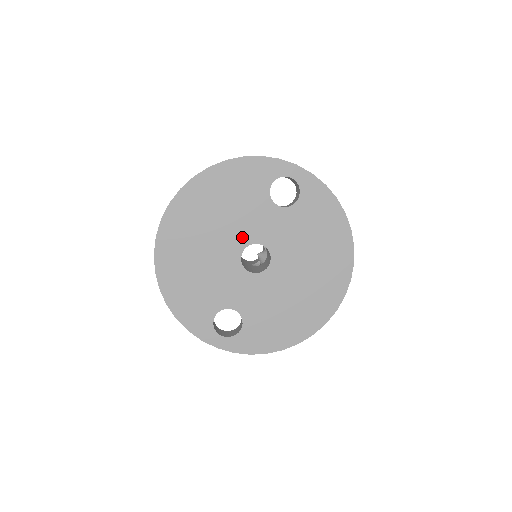
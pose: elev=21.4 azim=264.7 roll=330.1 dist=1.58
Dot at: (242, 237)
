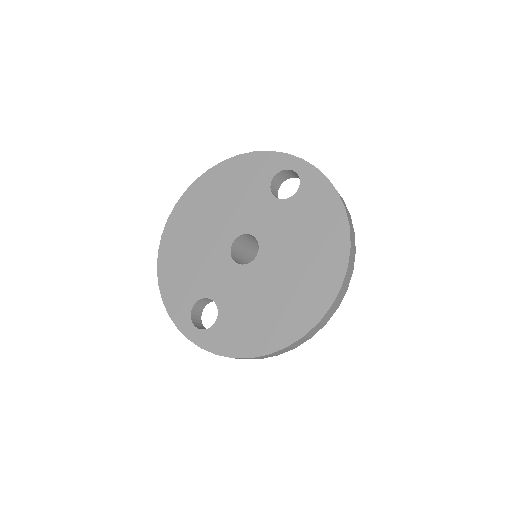
Dot at: (236, 226)
